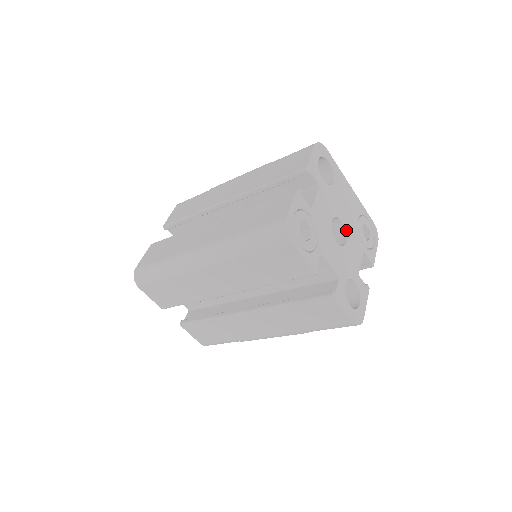
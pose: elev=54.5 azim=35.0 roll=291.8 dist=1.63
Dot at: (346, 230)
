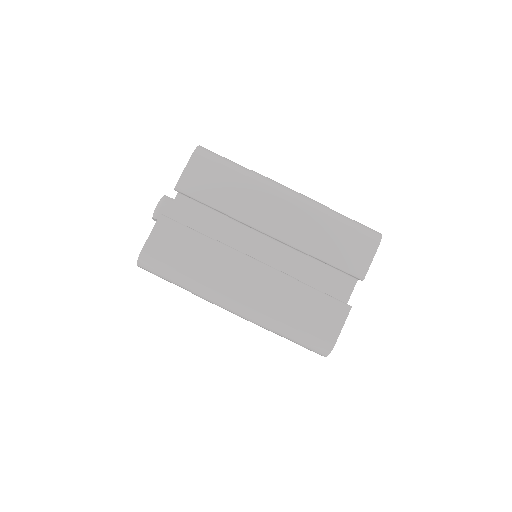
Dot at: occluded
